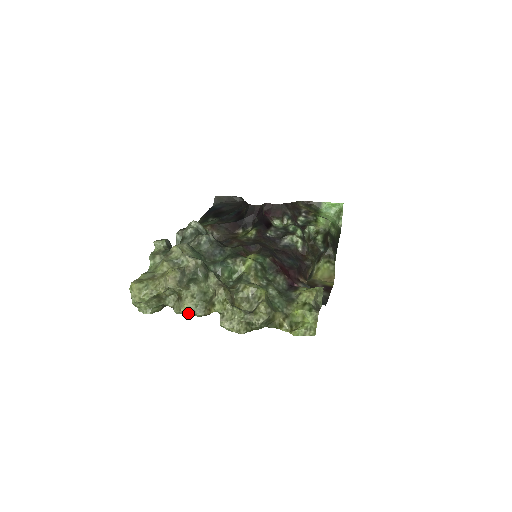
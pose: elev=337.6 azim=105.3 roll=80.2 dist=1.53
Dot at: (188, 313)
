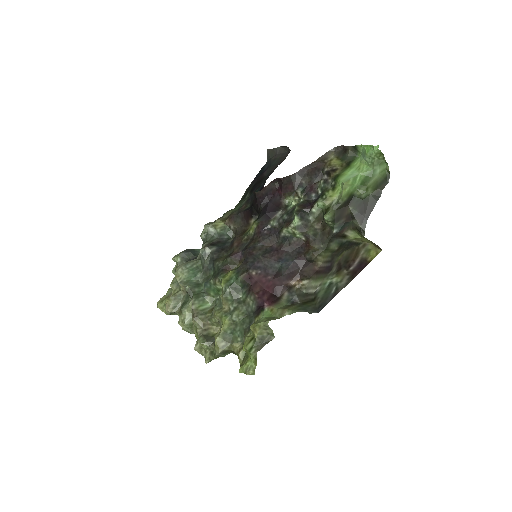
Dot at: occluded
